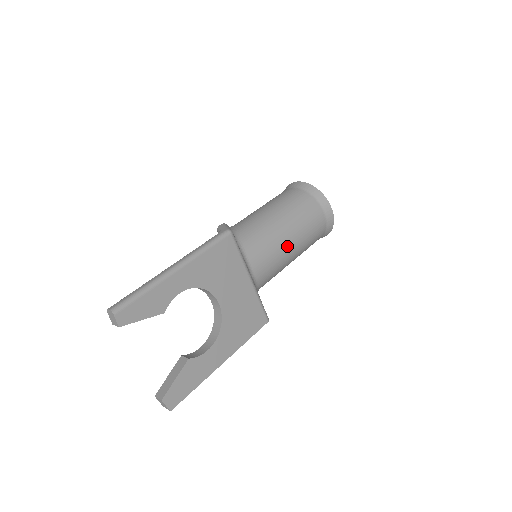
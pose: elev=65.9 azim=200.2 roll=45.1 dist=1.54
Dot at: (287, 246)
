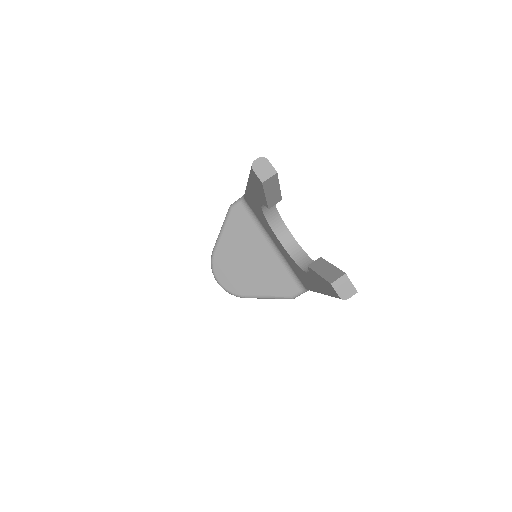
Dot at: occluded
